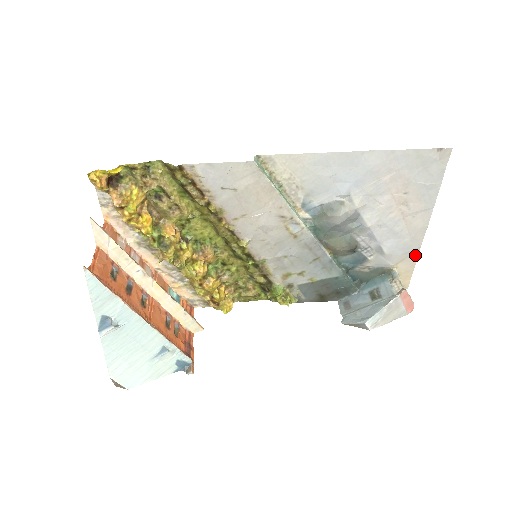
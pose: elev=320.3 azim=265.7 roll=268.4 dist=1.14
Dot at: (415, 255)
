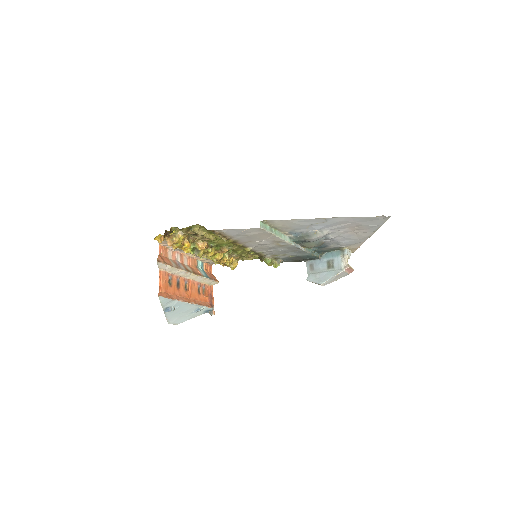
Dot at: (361, 243)
